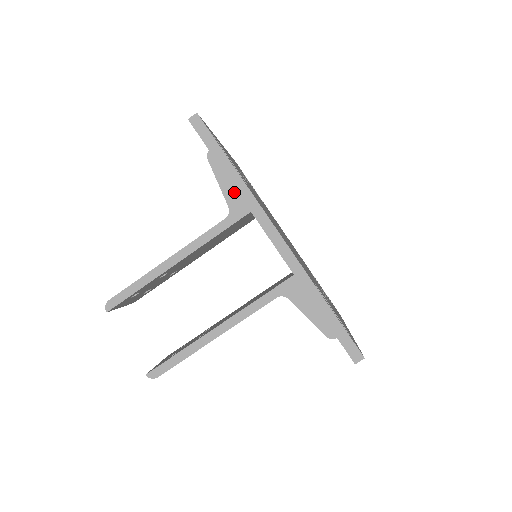
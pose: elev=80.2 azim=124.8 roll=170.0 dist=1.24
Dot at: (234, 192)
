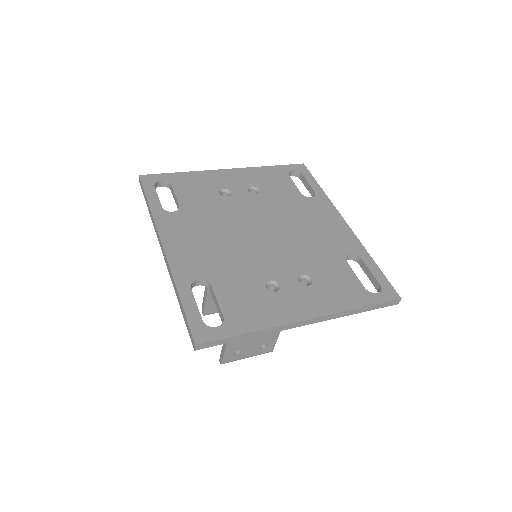
Dot at: occluded
